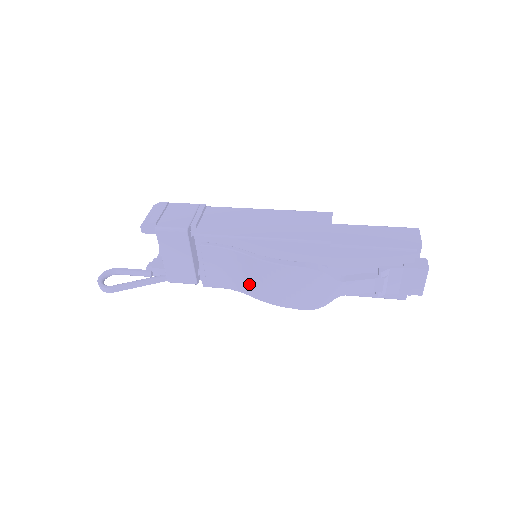
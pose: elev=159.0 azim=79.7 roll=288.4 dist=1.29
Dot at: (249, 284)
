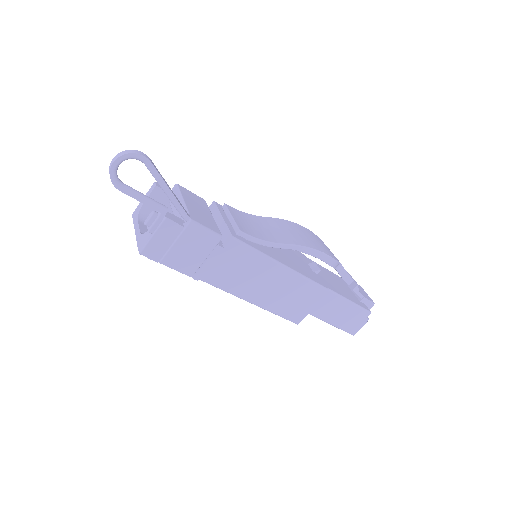
Dot at: (278, 235)
